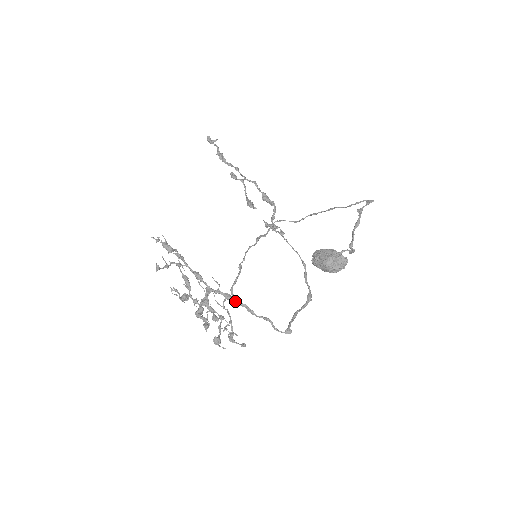
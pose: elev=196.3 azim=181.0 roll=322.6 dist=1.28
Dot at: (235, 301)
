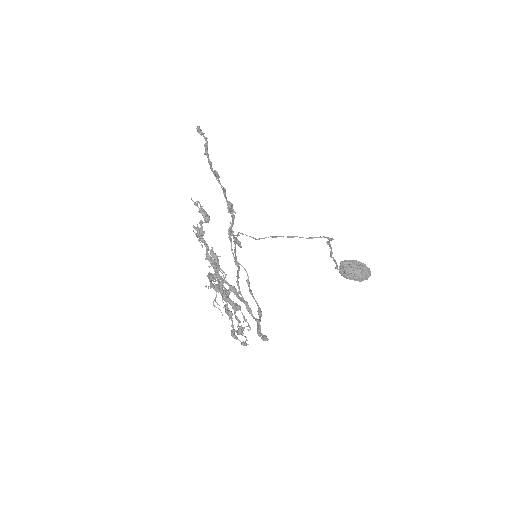
Dot at: occluded
